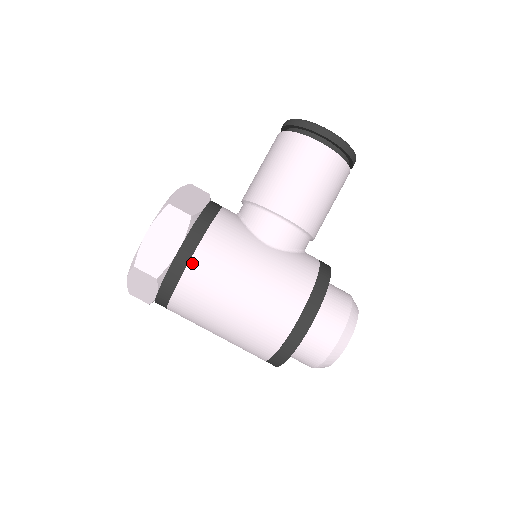
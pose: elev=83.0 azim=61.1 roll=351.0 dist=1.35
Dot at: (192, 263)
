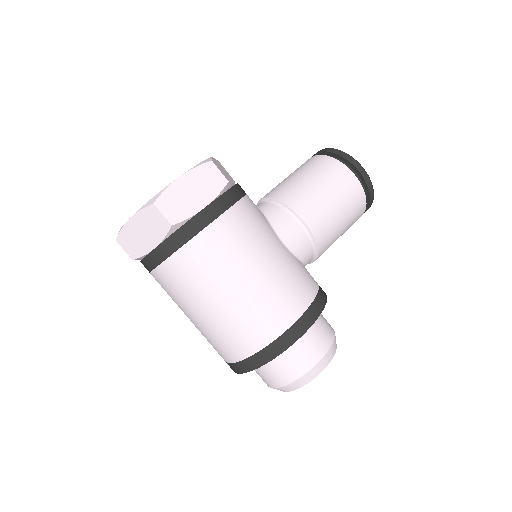
Dot at: (214, 225)
